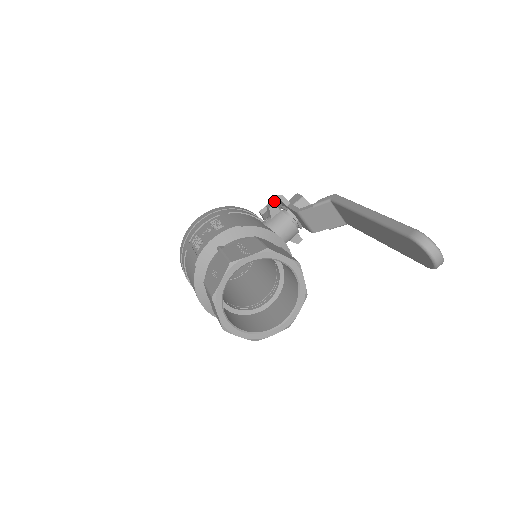
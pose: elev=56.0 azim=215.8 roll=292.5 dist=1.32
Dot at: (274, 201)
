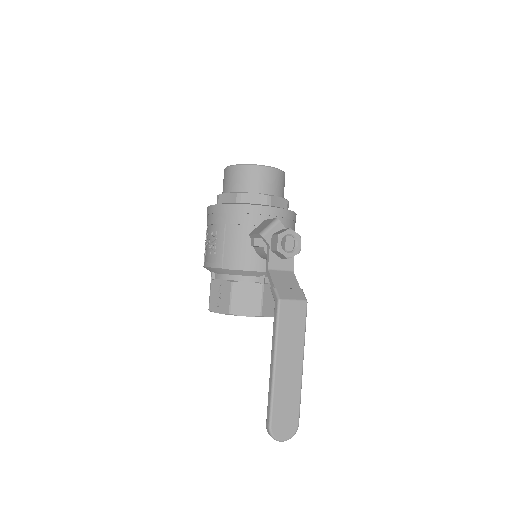
Dot at: (257, 236)
